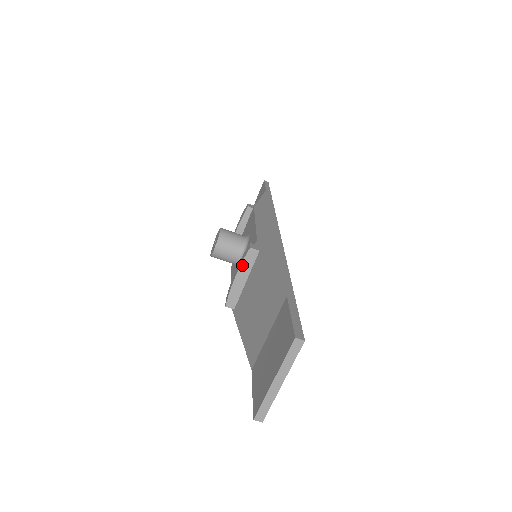
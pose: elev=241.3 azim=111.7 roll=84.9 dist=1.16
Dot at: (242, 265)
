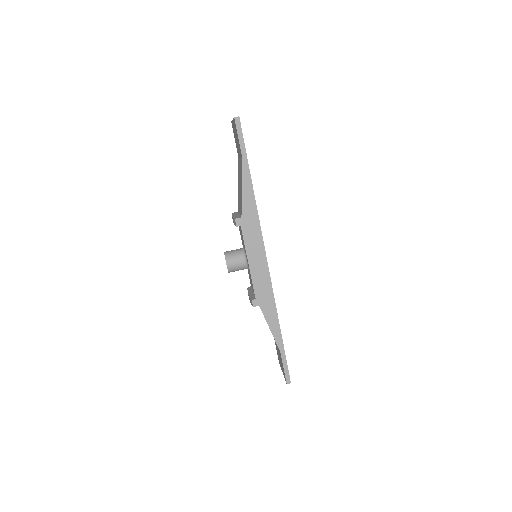
Dot at: occluded
